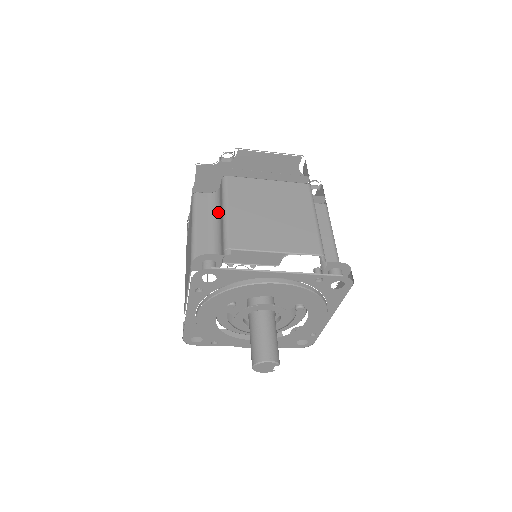
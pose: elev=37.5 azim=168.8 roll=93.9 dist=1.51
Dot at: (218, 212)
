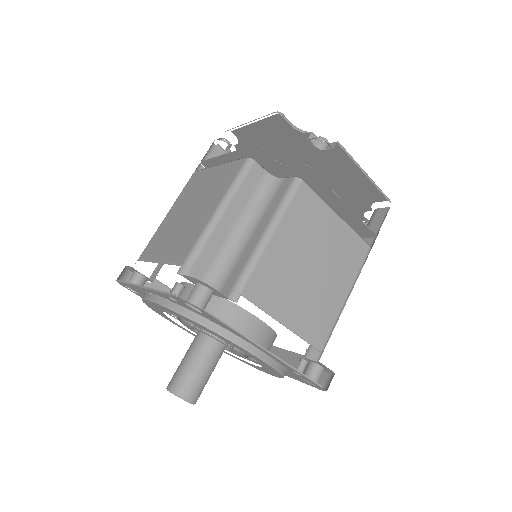
Dot at: (259, 212)
